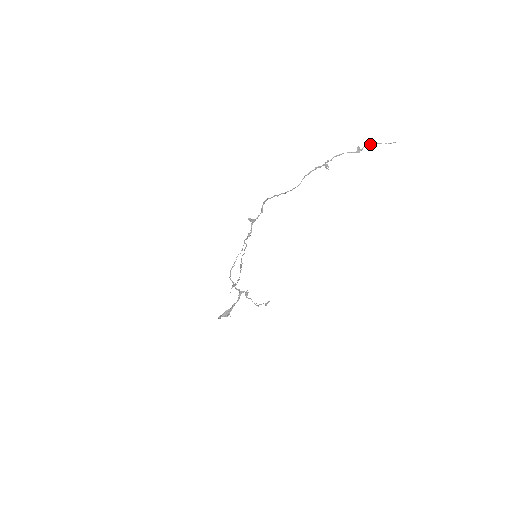
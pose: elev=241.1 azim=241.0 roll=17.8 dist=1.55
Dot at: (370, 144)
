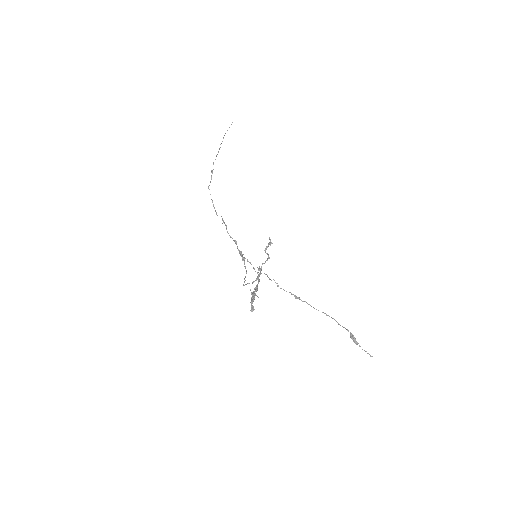
Dot at: (222, 141)
